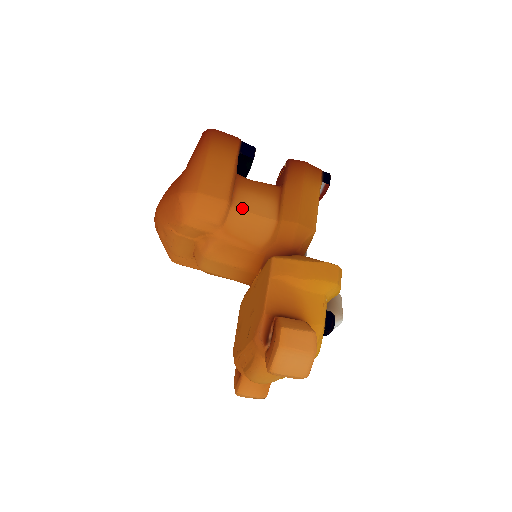
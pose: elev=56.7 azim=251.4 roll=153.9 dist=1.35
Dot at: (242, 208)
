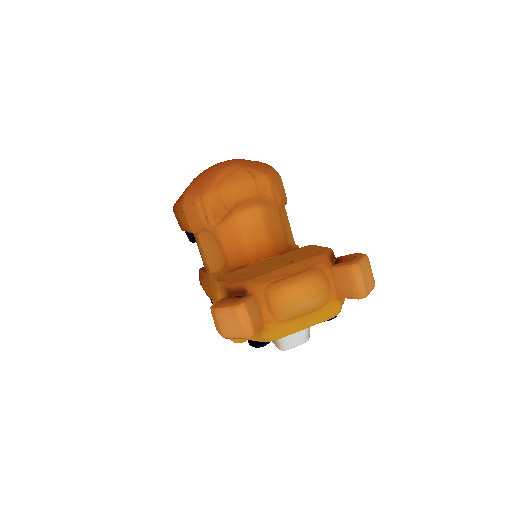
Dot at: occluded
